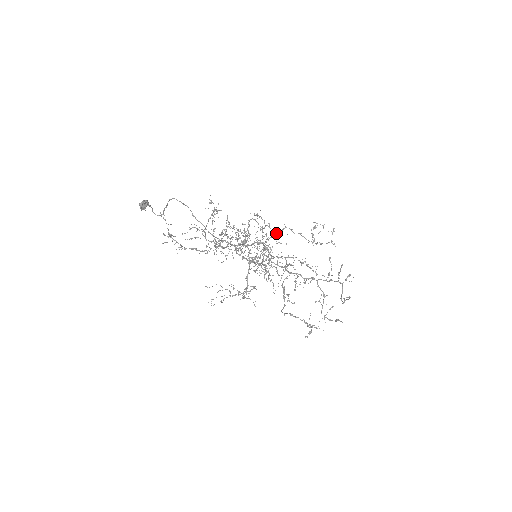
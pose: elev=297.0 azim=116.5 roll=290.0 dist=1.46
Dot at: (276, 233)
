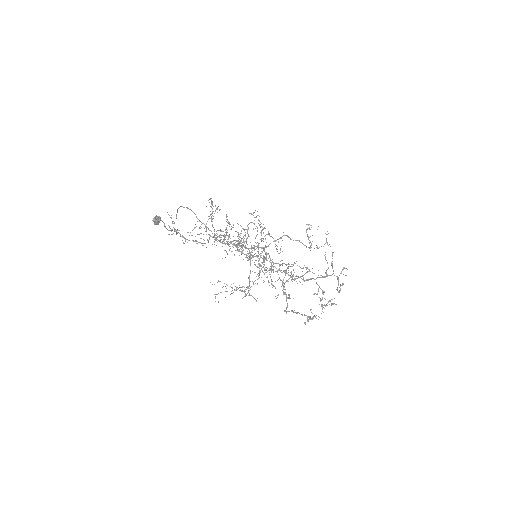
Dot at: (276, 240)
